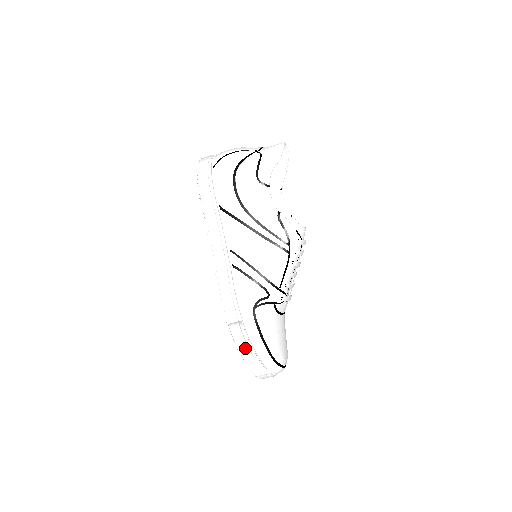
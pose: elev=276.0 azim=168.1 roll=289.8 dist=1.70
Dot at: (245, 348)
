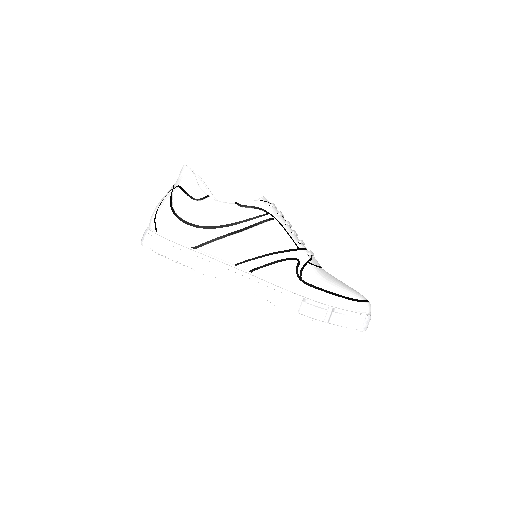
Dot at: (329, 315)
